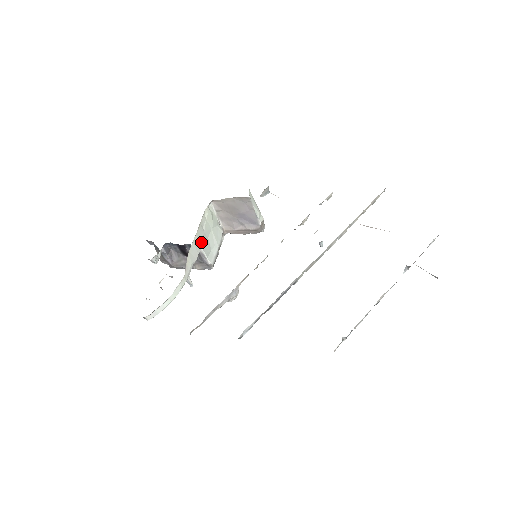
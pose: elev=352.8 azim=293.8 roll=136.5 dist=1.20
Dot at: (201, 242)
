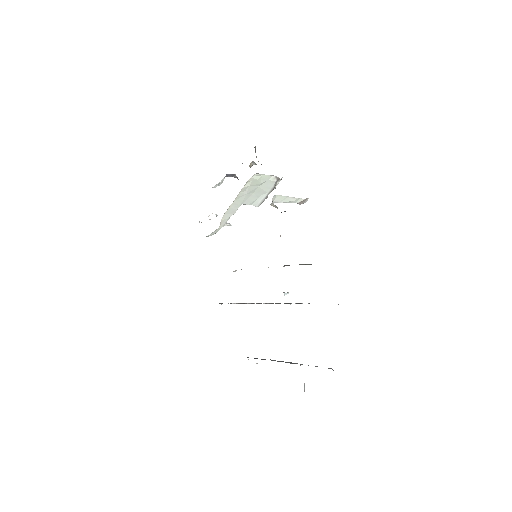
Dot at: (242, 201)
